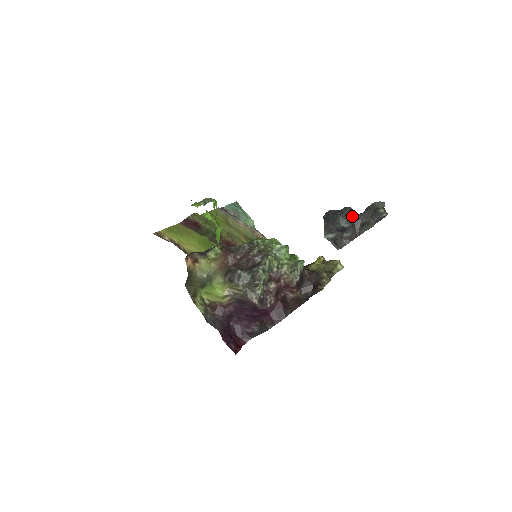
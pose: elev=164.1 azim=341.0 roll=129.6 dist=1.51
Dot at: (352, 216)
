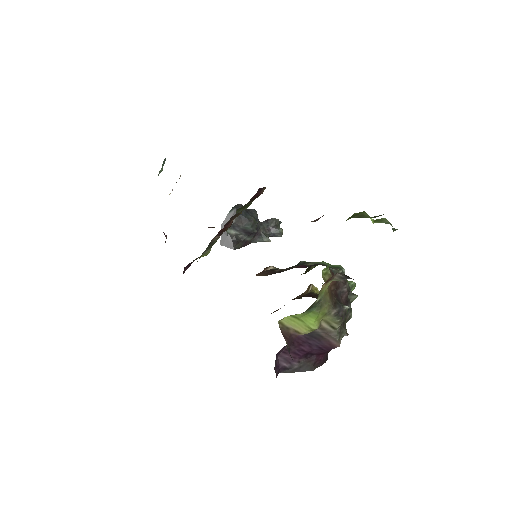
Dot at: occluded
